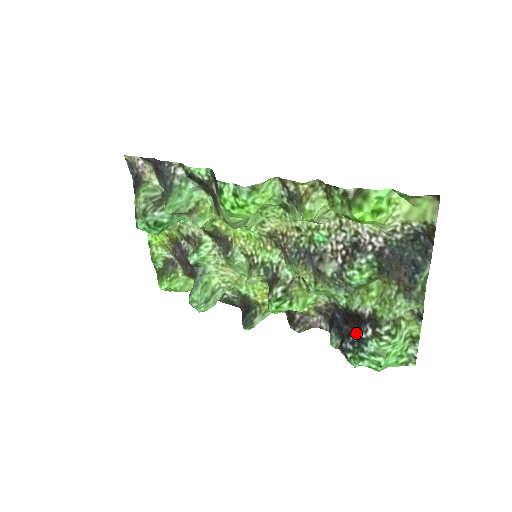
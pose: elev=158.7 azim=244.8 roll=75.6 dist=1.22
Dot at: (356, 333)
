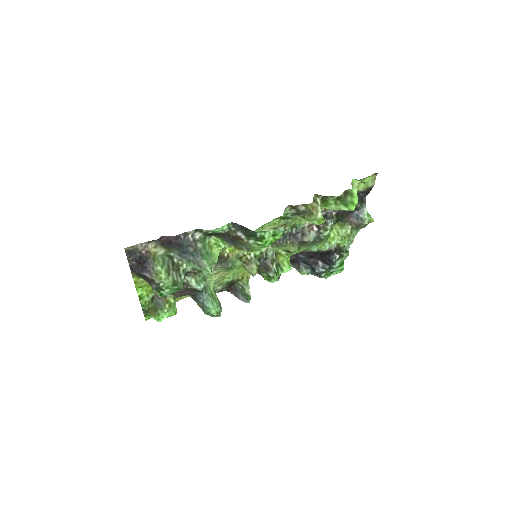
Dot at: (324, 261)
